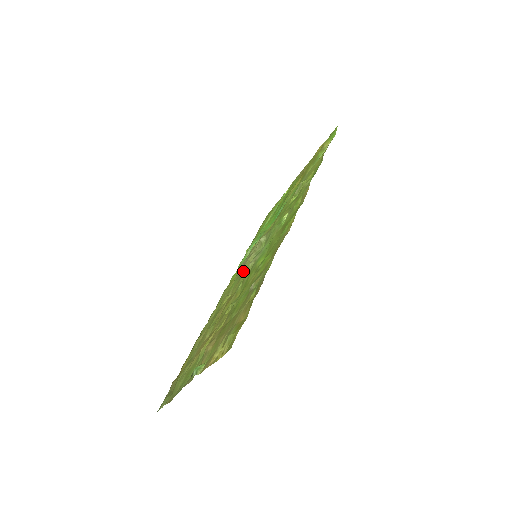
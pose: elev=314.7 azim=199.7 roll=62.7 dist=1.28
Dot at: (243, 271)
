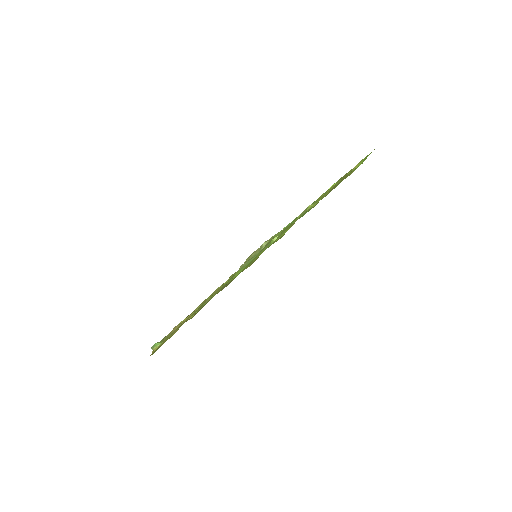
Dot at: occluded
